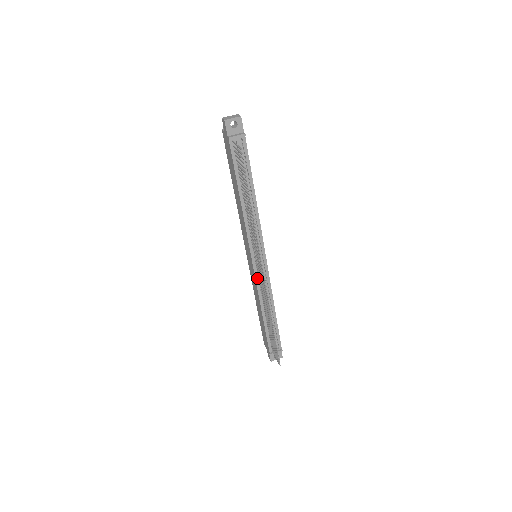
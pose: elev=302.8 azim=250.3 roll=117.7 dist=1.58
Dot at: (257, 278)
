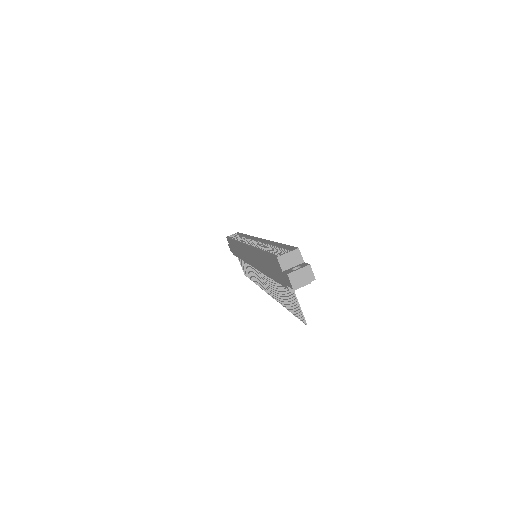
Dot at: occluded
